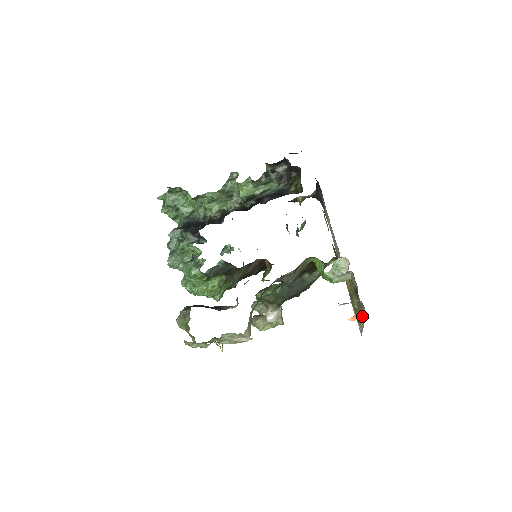
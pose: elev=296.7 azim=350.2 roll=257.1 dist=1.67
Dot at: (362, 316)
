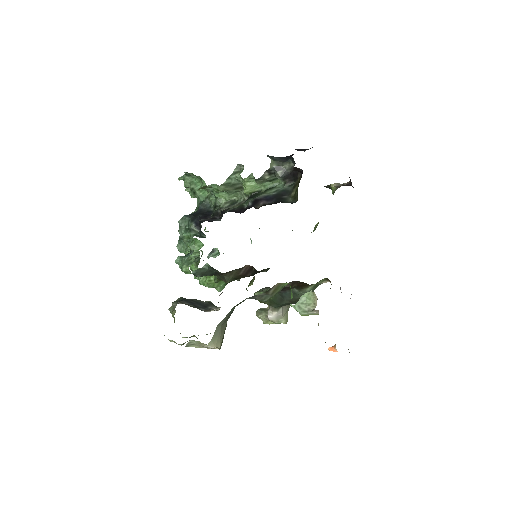
Dot at: occluded
